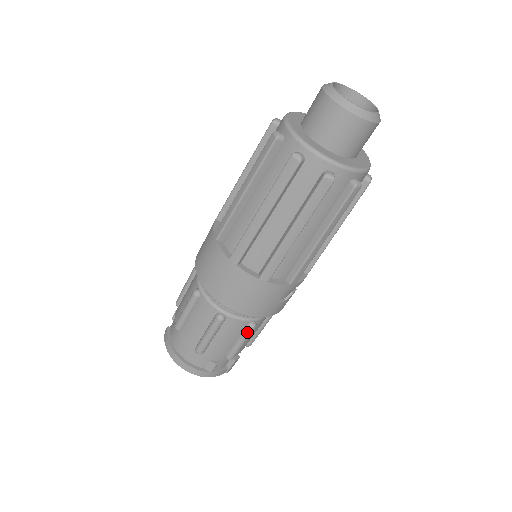
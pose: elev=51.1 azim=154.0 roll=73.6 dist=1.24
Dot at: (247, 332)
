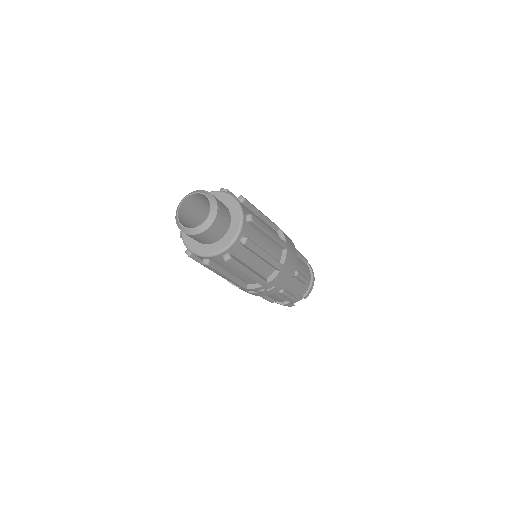
Dot at: occluded
